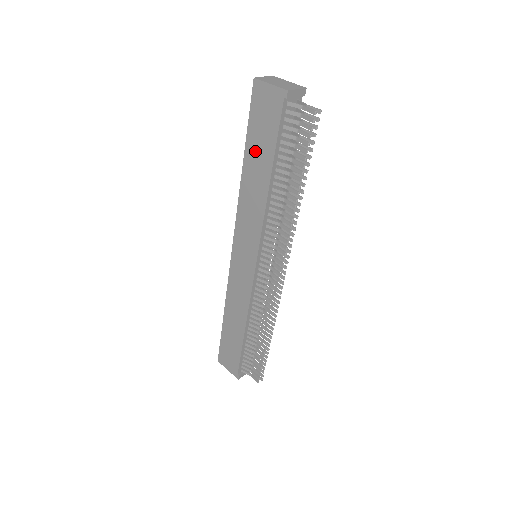
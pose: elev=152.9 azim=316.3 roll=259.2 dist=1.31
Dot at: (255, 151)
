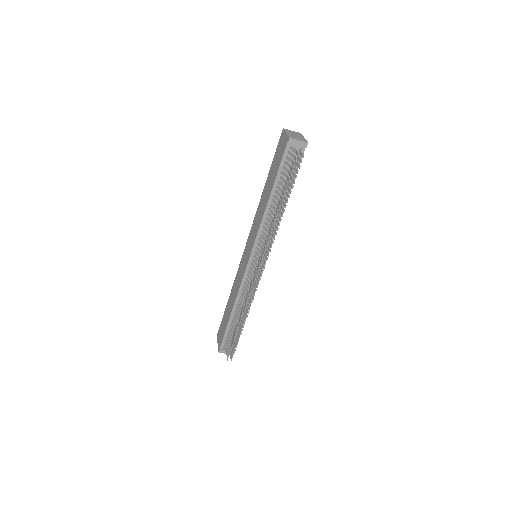
Dot at: (270, 176)
